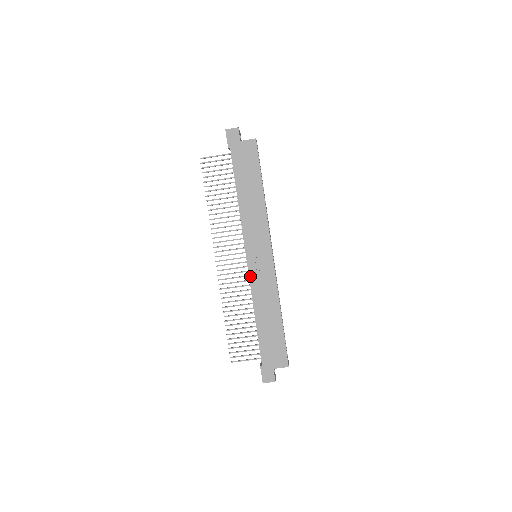
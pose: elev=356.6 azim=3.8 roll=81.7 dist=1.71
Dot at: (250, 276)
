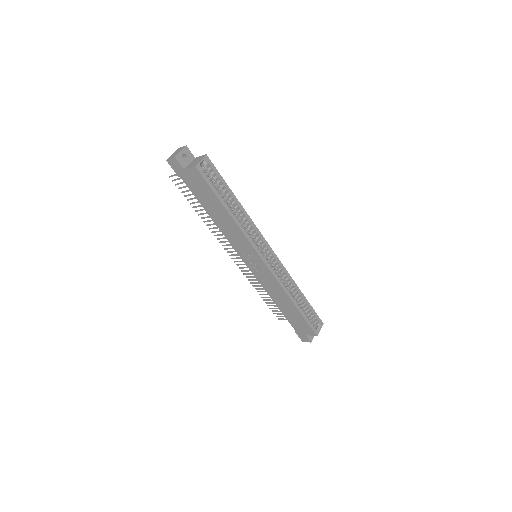
Dot at: (255, 276)
